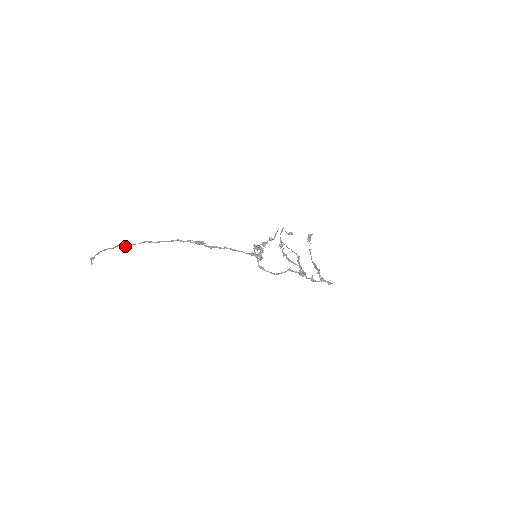
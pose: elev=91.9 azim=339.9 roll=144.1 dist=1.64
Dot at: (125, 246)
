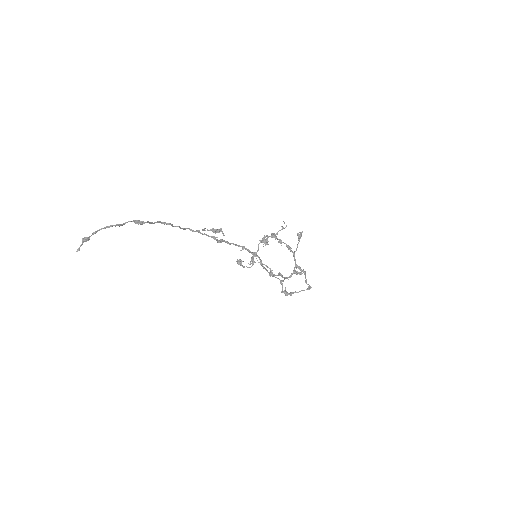
Dot at: (138, 223)
